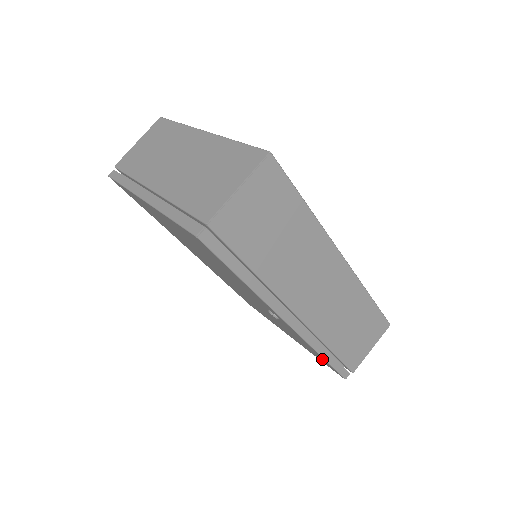
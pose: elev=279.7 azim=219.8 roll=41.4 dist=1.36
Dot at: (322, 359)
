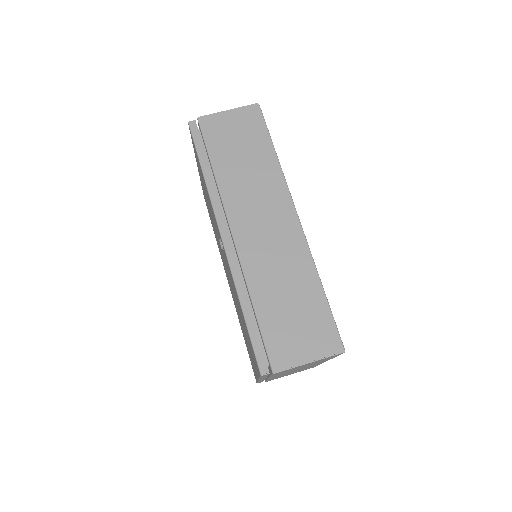
Dot at: occluded
